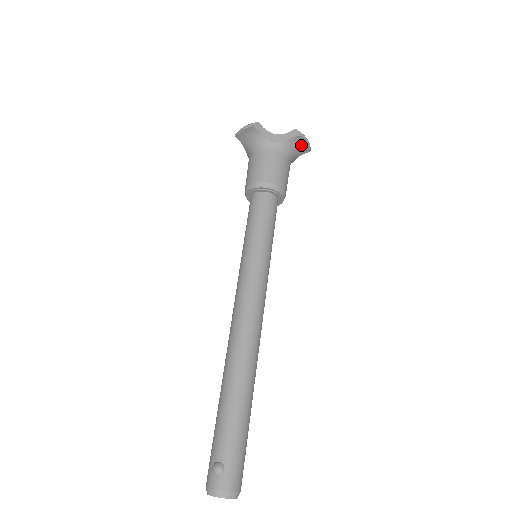
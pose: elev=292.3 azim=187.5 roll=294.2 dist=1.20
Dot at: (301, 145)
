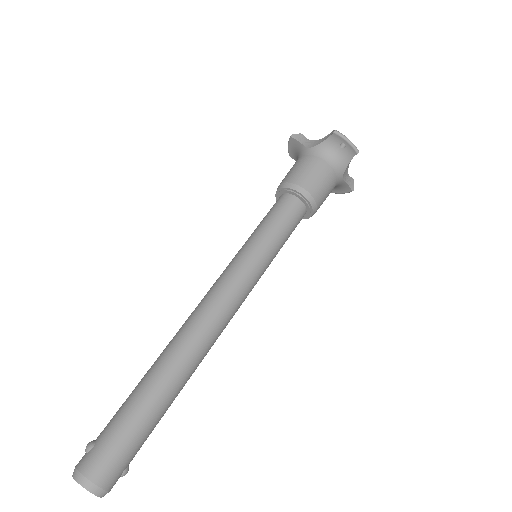
Dot at: (344, 147)
